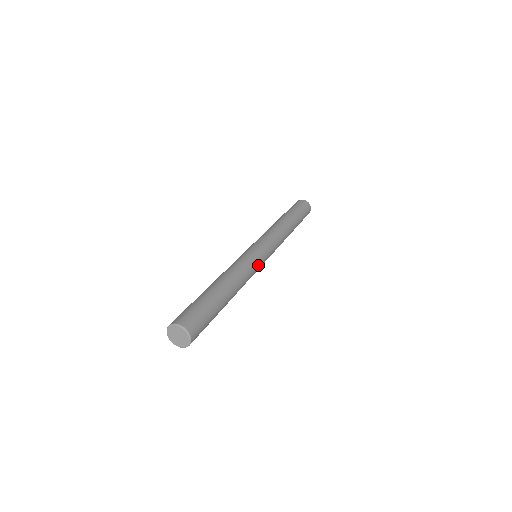
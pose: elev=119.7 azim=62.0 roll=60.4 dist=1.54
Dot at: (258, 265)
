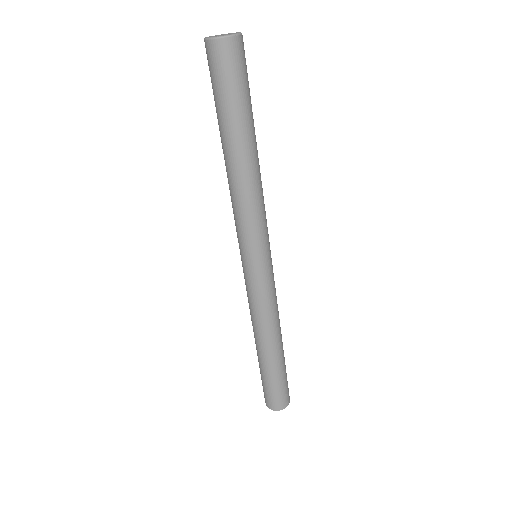
Dot at: (267, 233)
